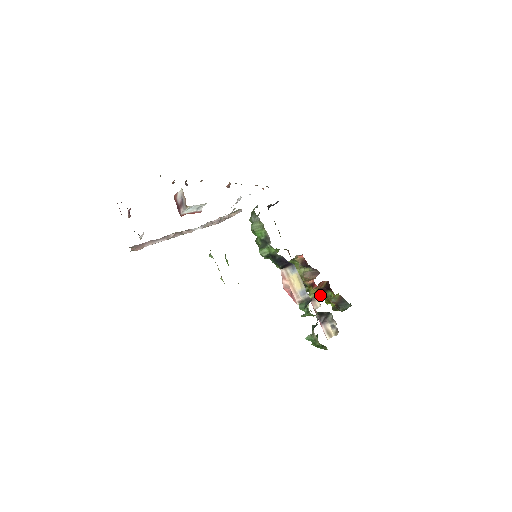
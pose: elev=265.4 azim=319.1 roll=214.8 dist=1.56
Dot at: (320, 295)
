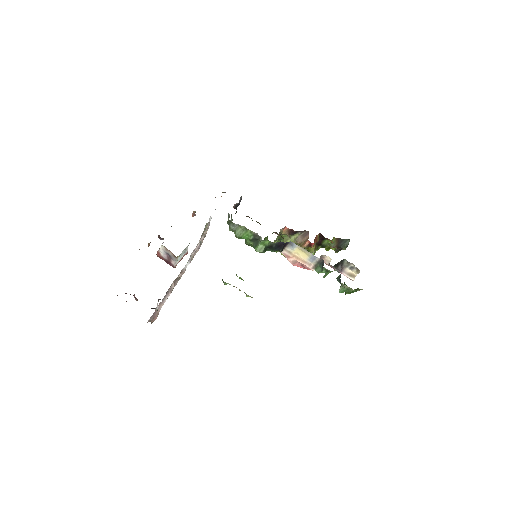
Dot at: (319, 248)
